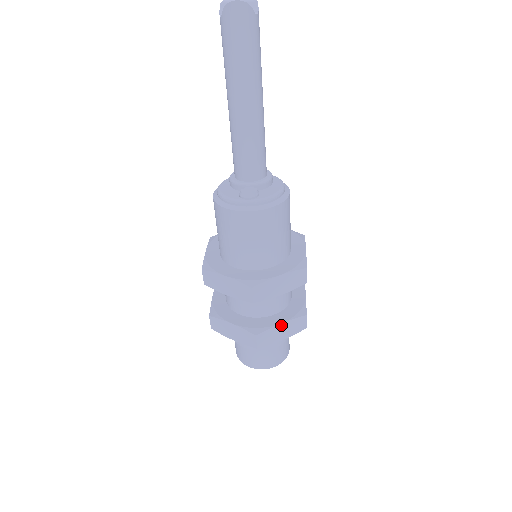
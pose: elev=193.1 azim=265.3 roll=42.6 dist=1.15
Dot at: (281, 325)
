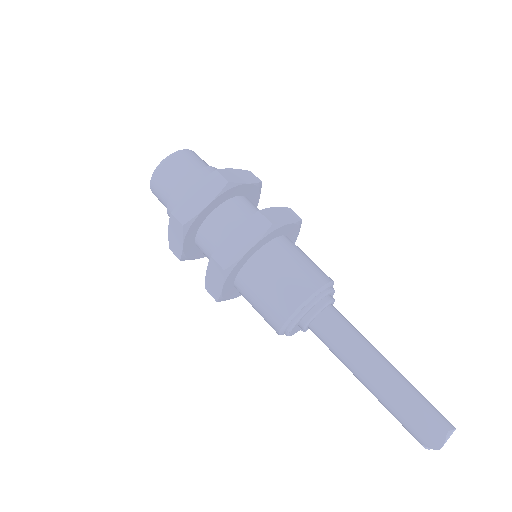
Dot at: occluded
